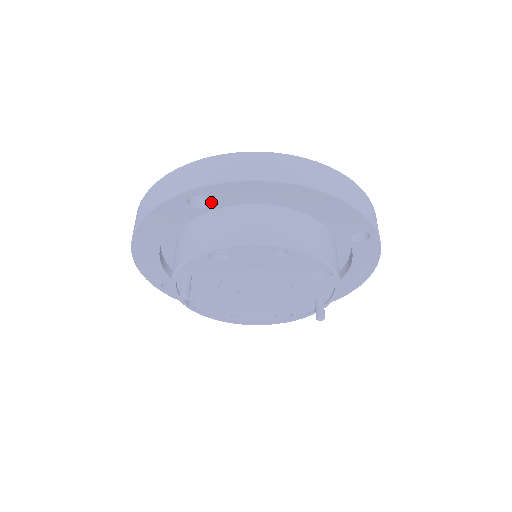
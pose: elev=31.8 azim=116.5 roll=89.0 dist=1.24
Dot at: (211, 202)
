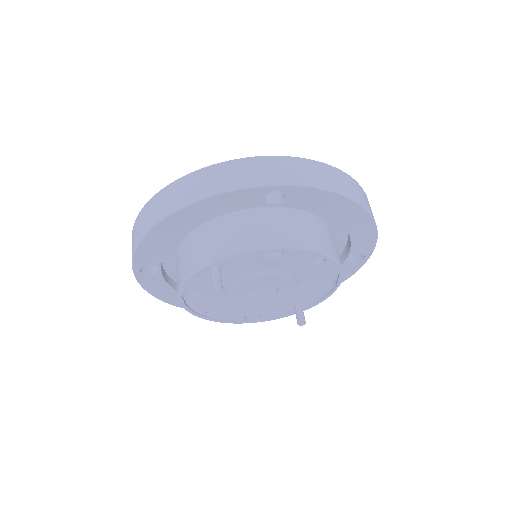
Dot at: (285, 201)
